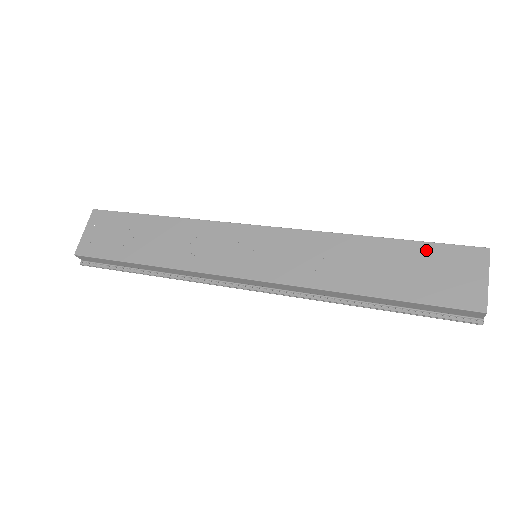
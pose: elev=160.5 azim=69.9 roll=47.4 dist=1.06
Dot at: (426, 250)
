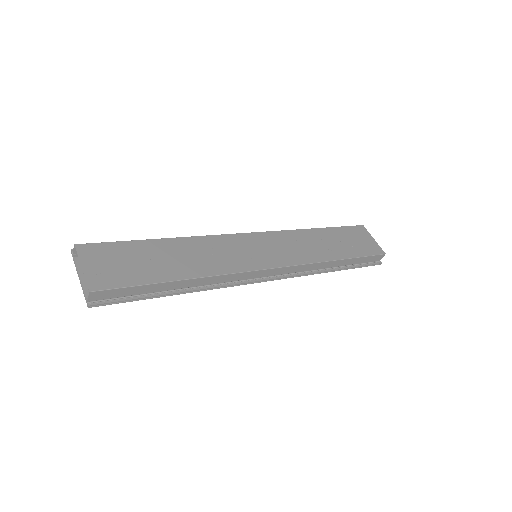
Dot at: (342, 231)
